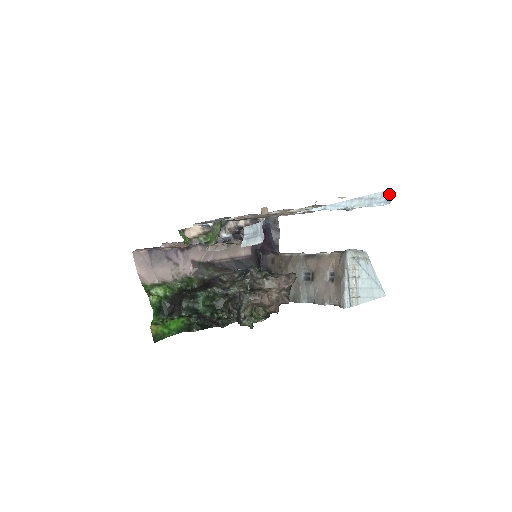
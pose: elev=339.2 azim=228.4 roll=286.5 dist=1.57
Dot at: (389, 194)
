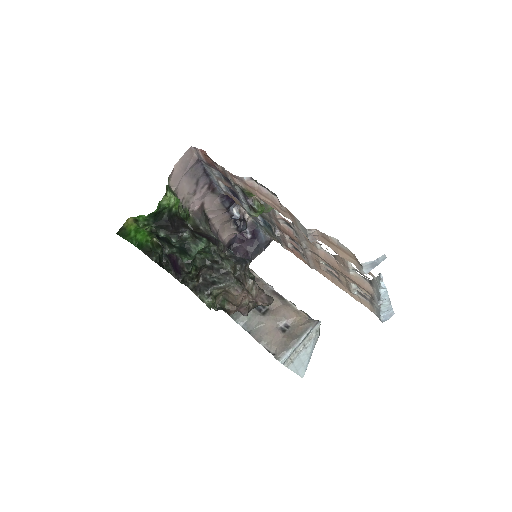
Dot at: (391, 316)
